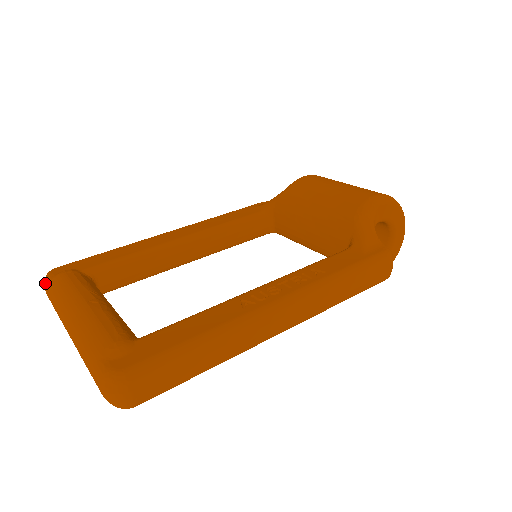
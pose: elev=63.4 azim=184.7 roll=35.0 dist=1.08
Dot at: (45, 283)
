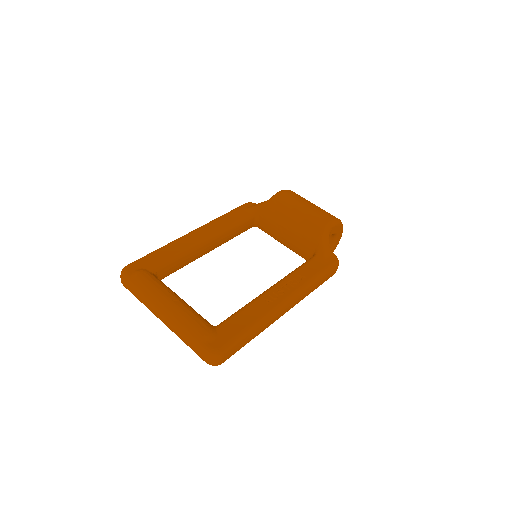
Dot at: (124, 279)
